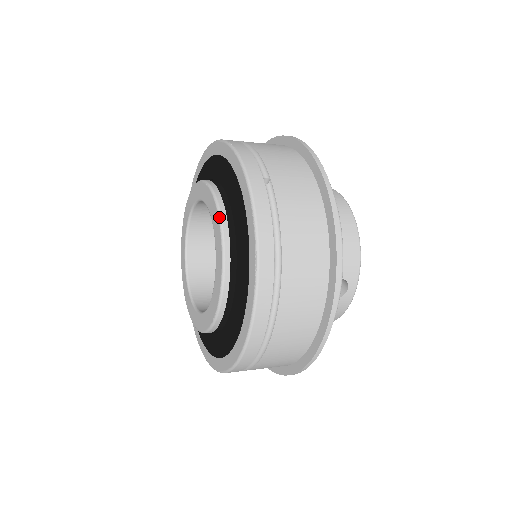
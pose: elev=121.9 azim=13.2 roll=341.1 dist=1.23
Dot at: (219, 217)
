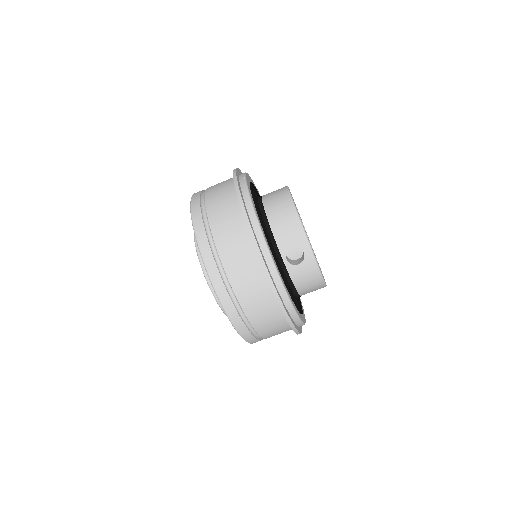
Dot at: occluded
